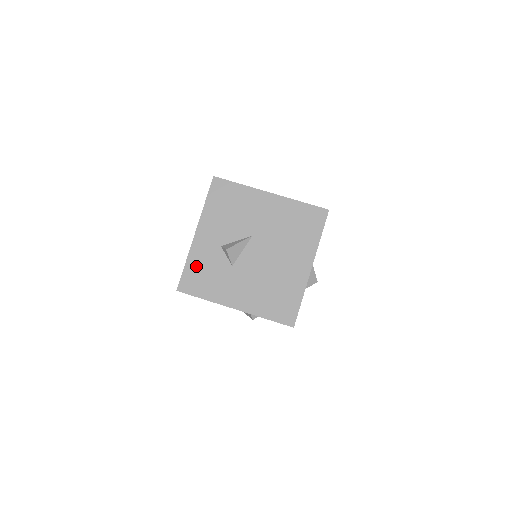
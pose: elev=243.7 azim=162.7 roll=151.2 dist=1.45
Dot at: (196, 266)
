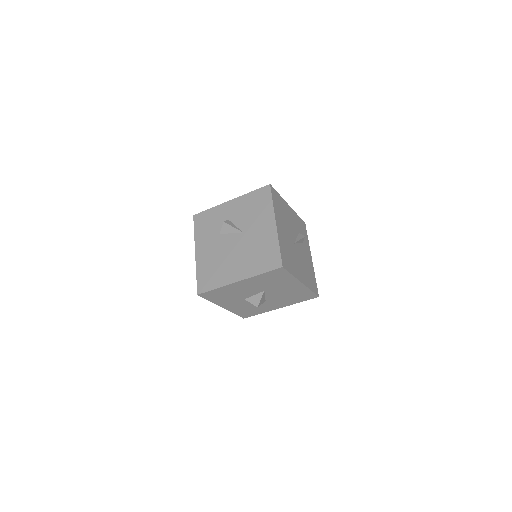
Dot at: (211, 215)
